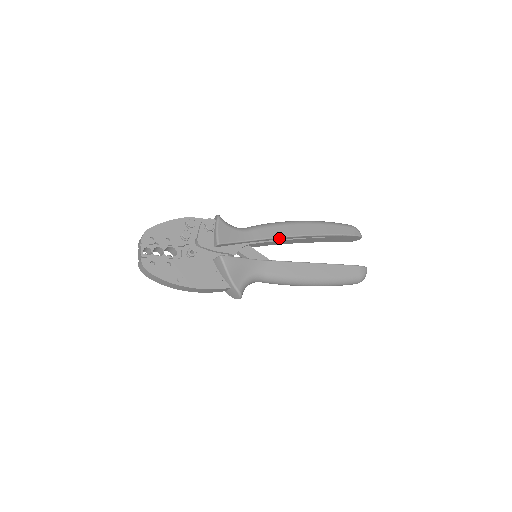
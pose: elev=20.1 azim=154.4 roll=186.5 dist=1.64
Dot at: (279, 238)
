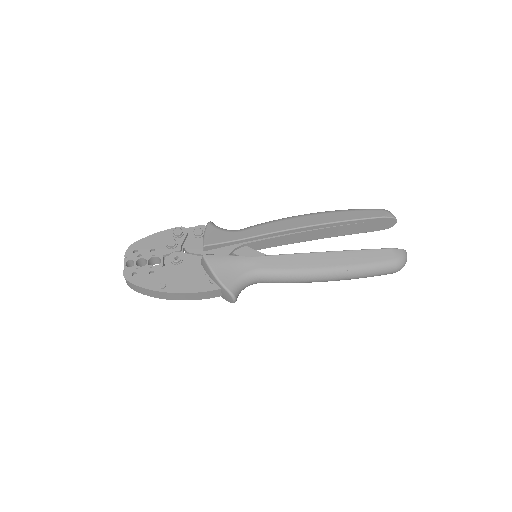
Dot at: (280, 233)
